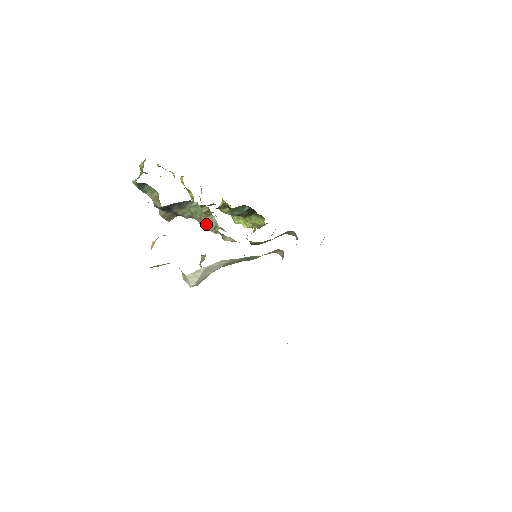
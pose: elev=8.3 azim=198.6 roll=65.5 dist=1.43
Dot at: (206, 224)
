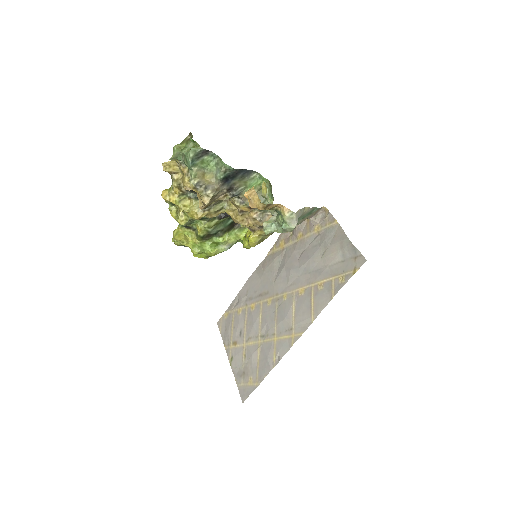
Dot at: occluded
